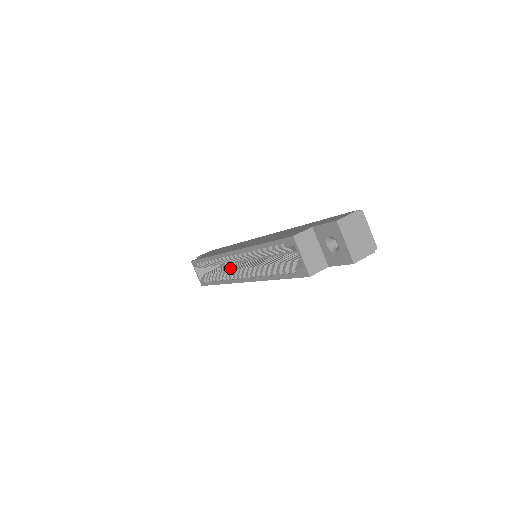
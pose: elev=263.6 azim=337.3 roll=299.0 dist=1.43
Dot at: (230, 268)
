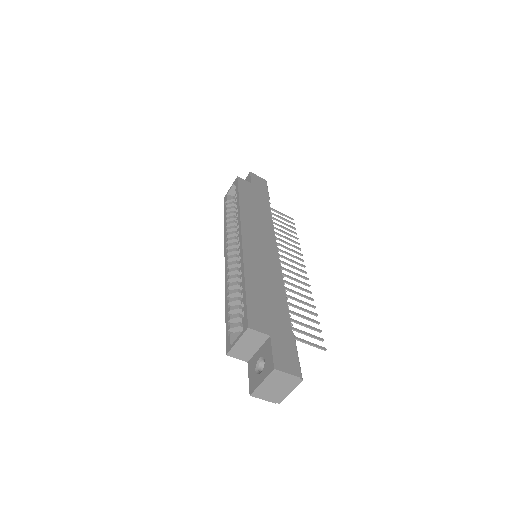
Dot at: occluded
